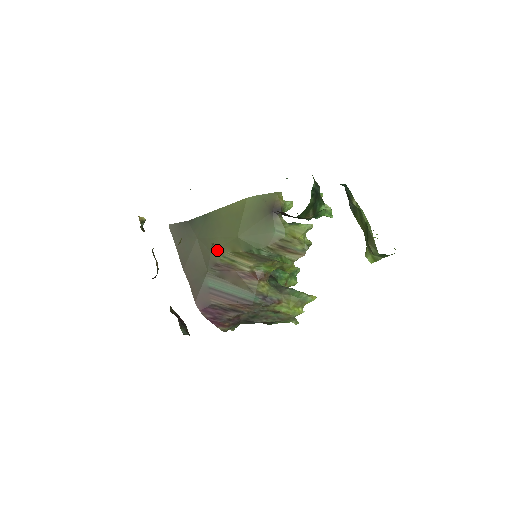
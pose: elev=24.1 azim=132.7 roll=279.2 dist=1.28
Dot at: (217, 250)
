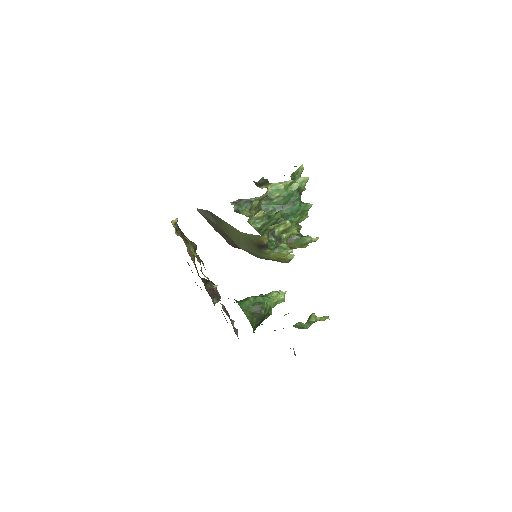
Dot at: occluded
